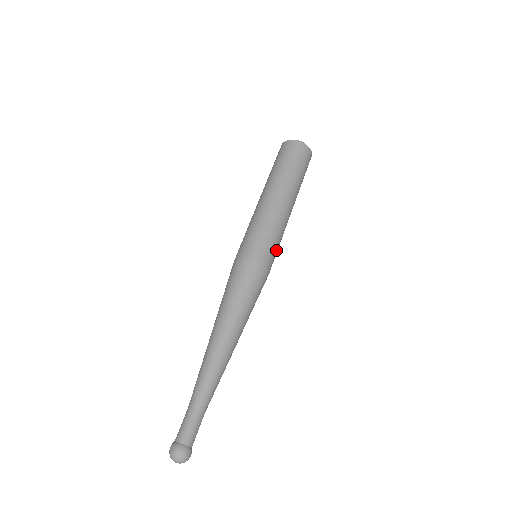
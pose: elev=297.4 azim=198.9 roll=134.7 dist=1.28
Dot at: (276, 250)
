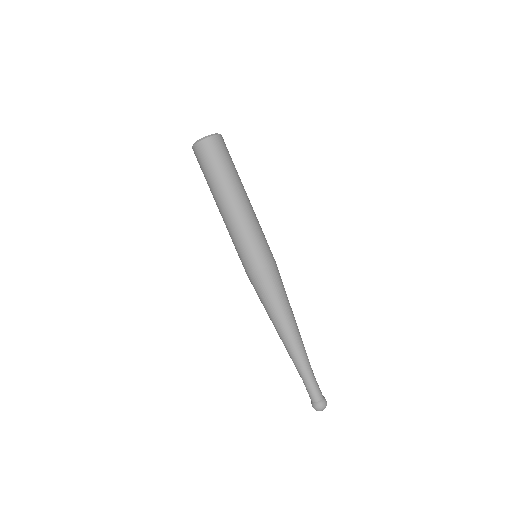
Dot at: (266, 242)
